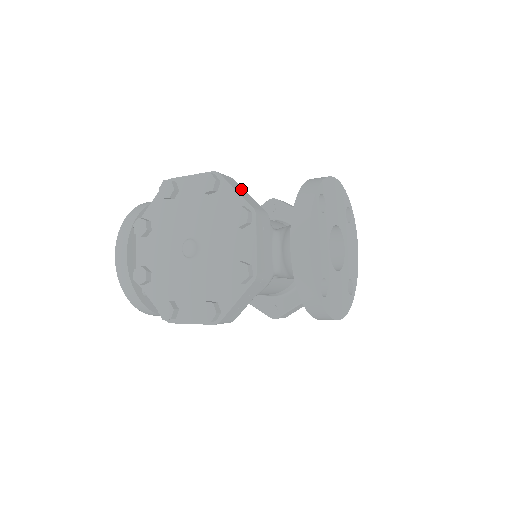
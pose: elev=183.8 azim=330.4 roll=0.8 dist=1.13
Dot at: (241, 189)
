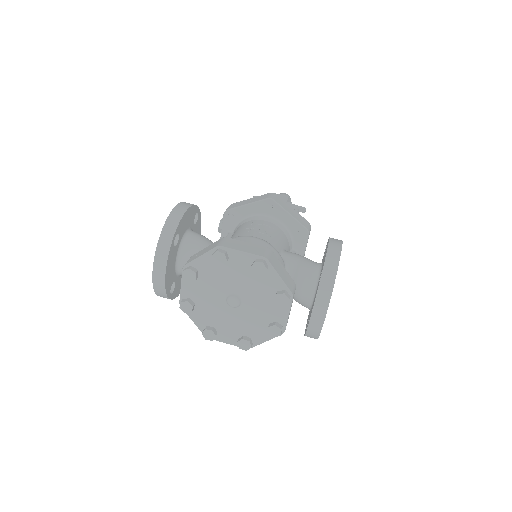
Dot at: (280, 266)
